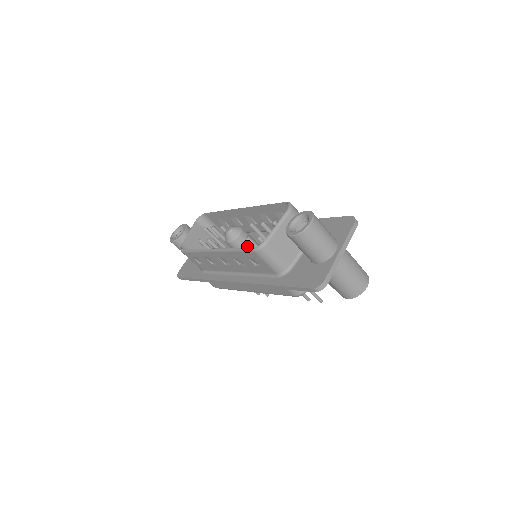
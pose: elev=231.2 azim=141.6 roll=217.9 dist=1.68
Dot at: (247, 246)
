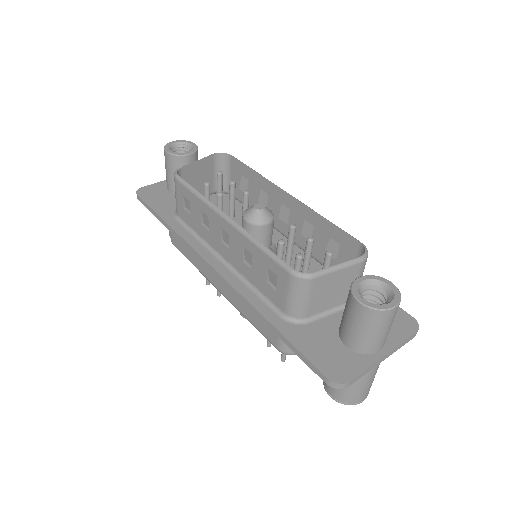
Dot at: (262, 242)
